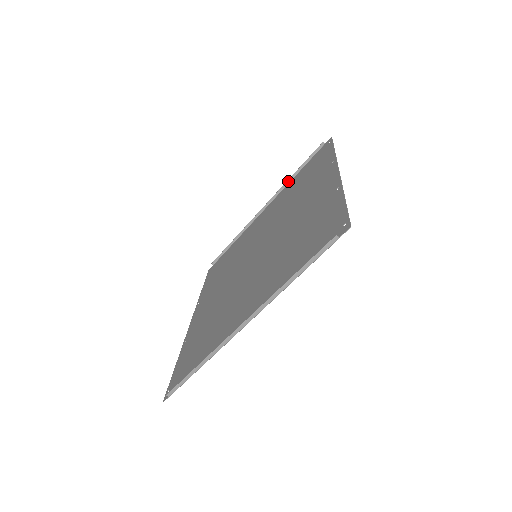
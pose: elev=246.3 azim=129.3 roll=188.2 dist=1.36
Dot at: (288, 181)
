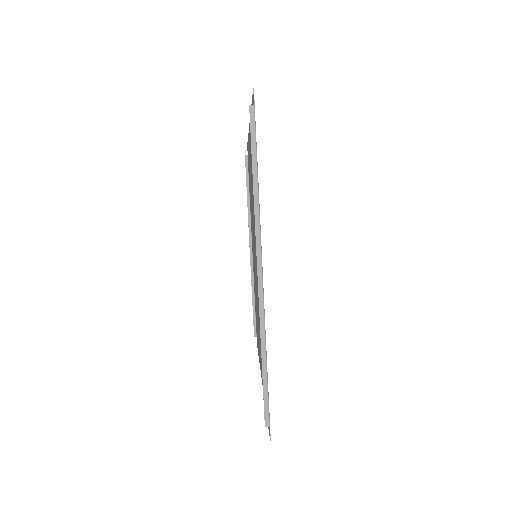
Dot at: (248, 208)
